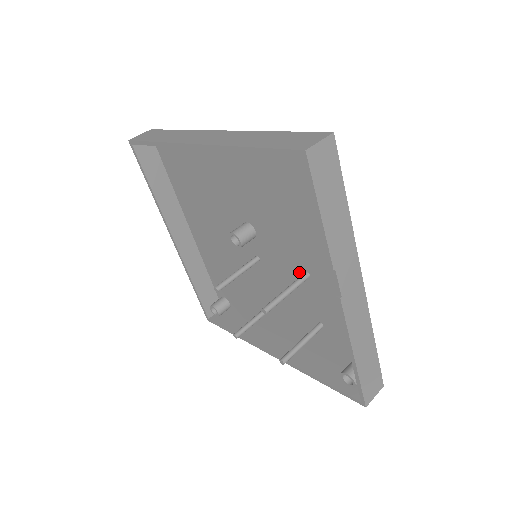
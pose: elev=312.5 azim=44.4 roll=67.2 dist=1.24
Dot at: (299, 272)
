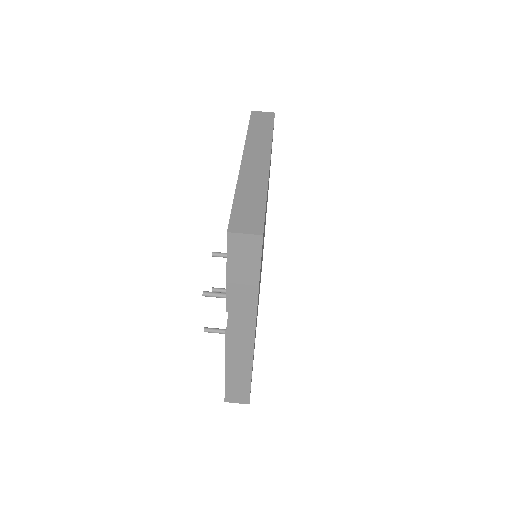
Dot at: occluded
